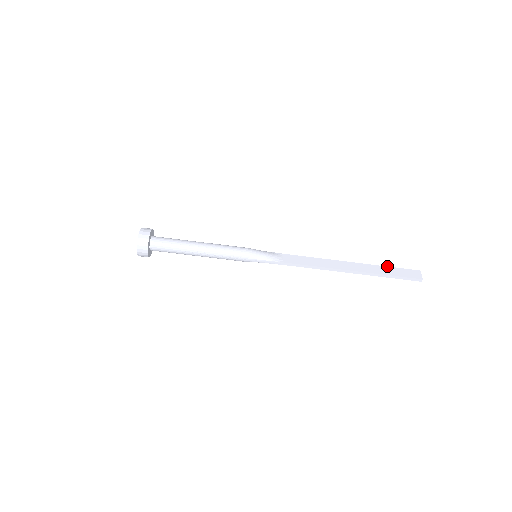
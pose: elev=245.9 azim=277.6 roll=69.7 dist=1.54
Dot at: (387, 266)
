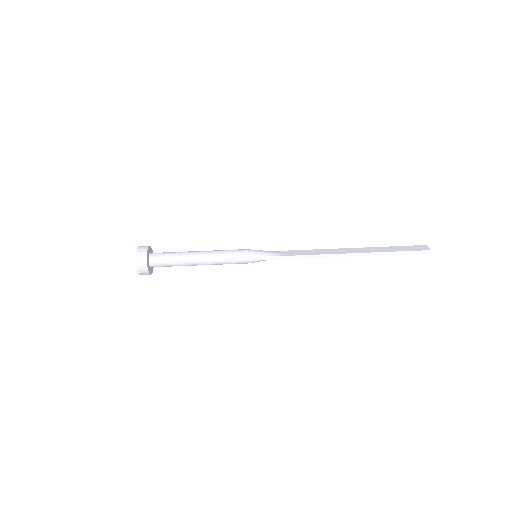
Dot at: (391, 246)
